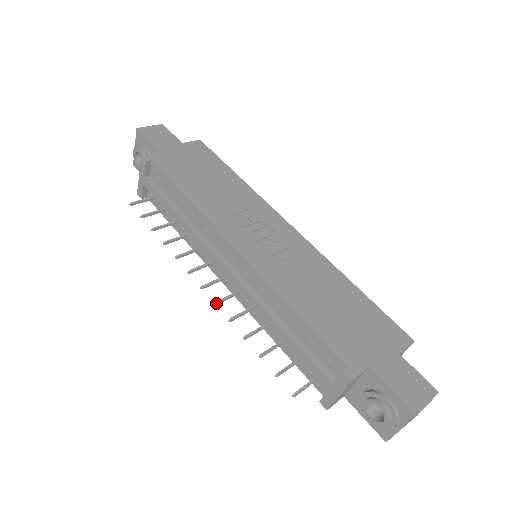
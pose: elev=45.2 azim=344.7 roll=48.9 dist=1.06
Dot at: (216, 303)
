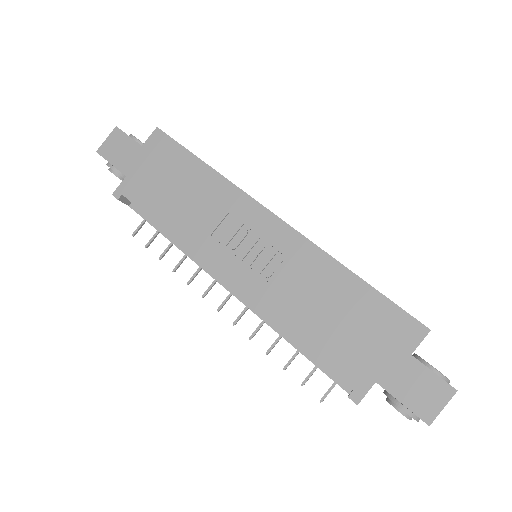
Dot at: (234, 324)
